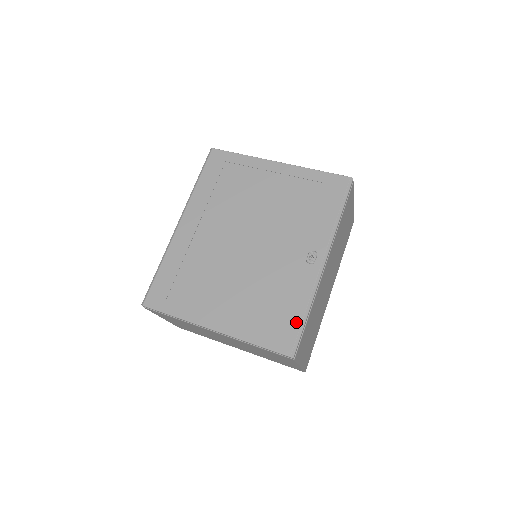
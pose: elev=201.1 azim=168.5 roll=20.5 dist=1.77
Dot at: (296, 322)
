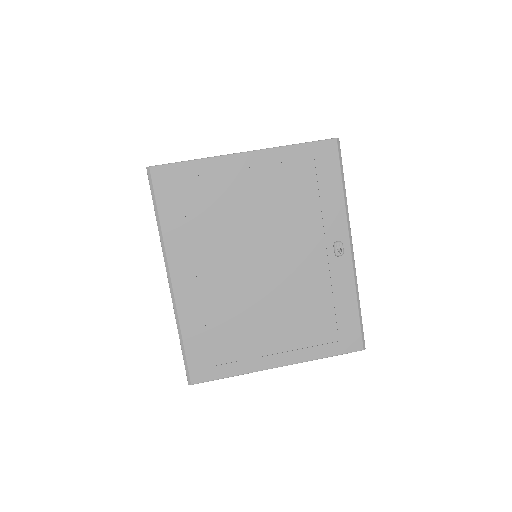
Dot at: (354, 318)
